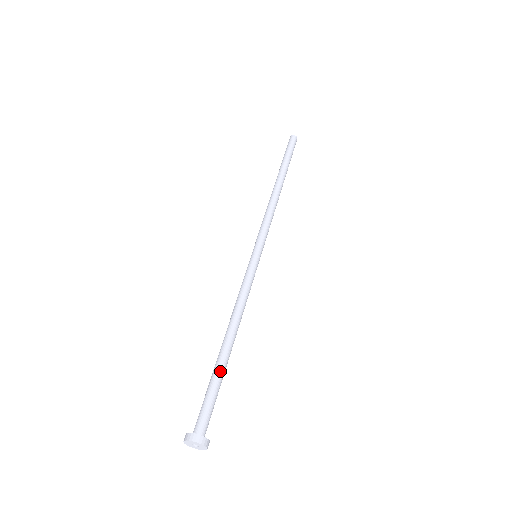
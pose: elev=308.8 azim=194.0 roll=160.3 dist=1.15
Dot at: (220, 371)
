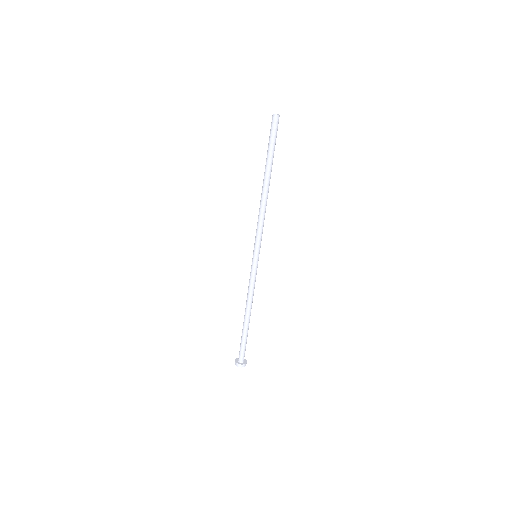
Dot at: (244, 334)
